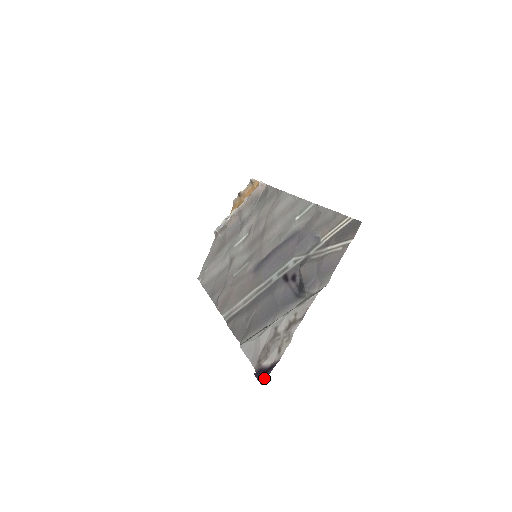
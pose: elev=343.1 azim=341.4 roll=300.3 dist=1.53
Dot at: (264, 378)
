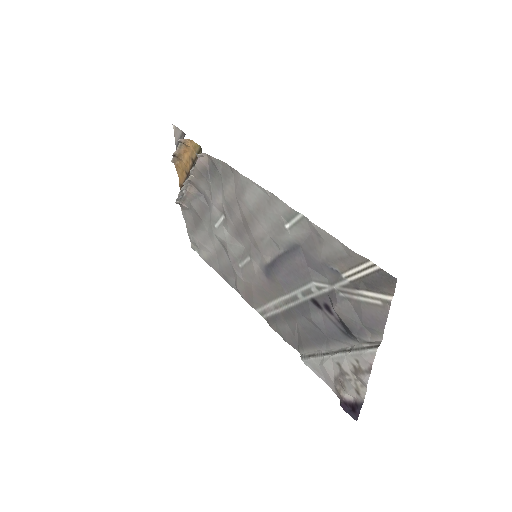
Dot at: (355, 415)
